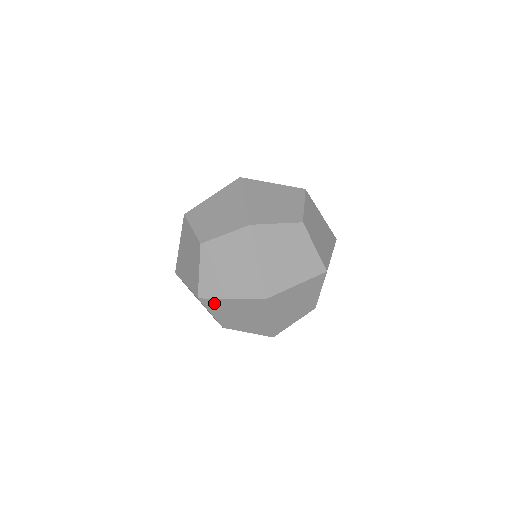
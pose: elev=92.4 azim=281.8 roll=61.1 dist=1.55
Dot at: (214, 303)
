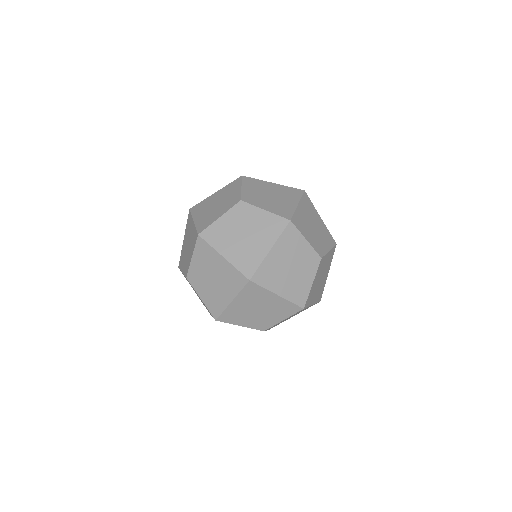
Dot at: (206, 250)
